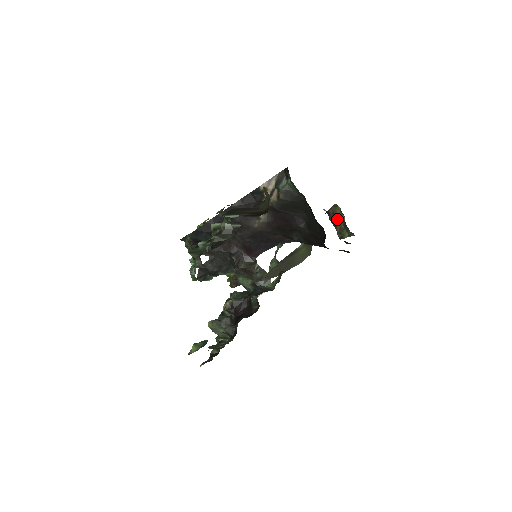
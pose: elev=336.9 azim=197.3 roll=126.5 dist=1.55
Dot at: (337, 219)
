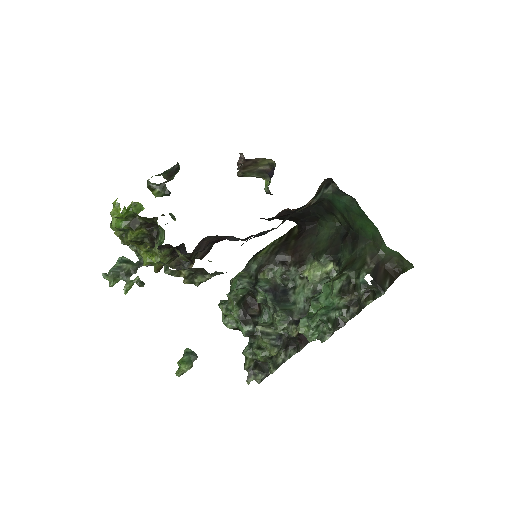
Dot at: (255, 166)
